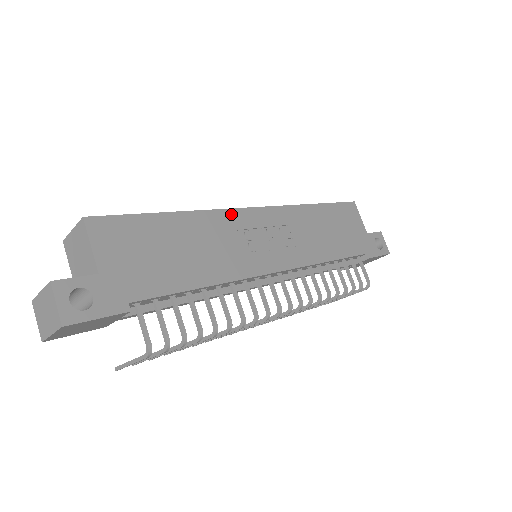
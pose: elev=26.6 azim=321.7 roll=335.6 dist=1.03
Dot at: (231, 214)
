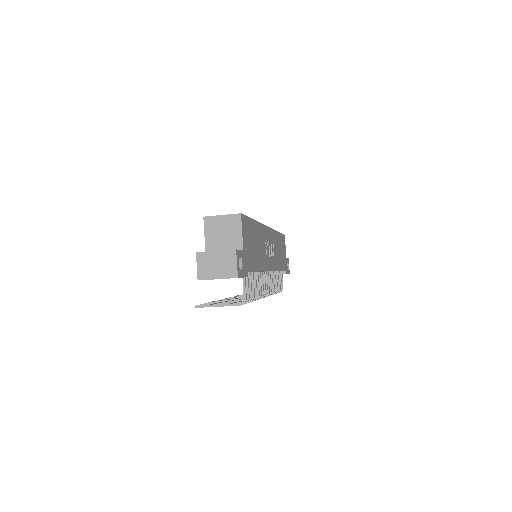
Dot at: (264, 228)
